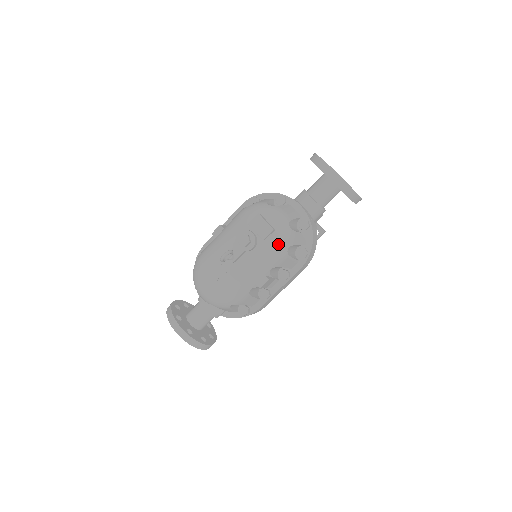
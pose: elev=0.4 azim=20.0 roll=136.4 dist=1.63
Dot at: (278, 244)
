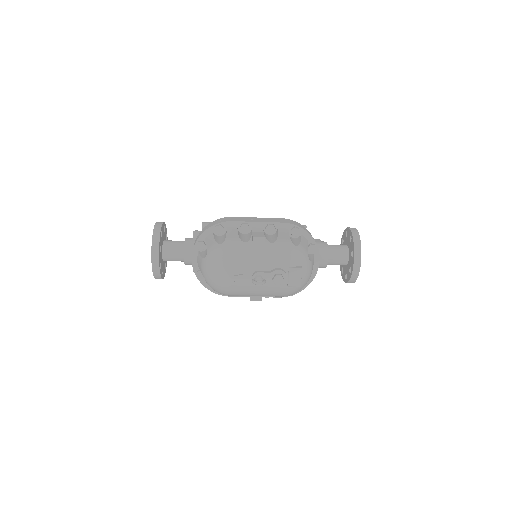
Dot at: (292, 292)
